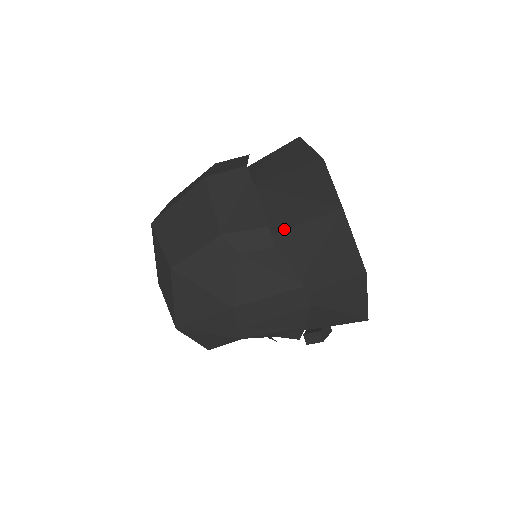
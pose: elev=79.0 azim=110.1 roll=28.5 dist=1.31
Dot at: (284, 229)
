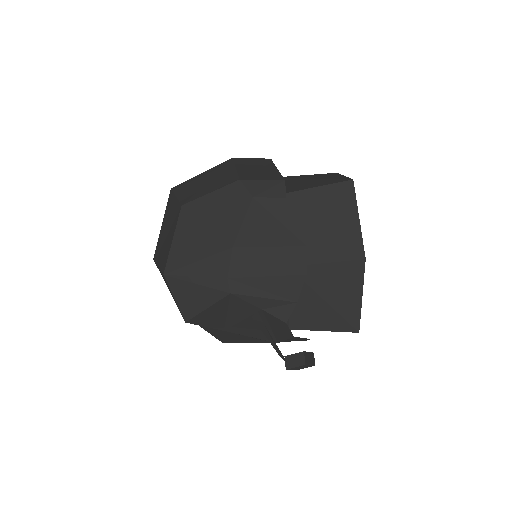
Dot at: (297, 190)
